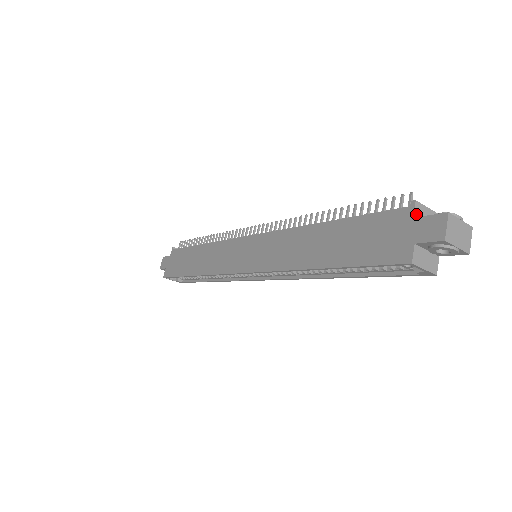
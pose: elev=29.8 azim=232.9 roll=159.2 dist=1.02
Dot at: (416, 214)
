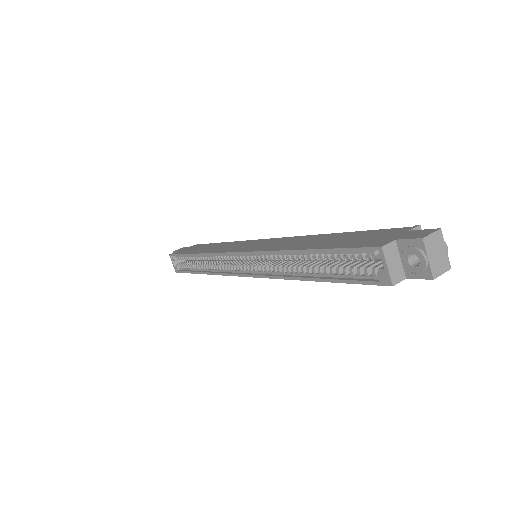
Dot at: occluded
